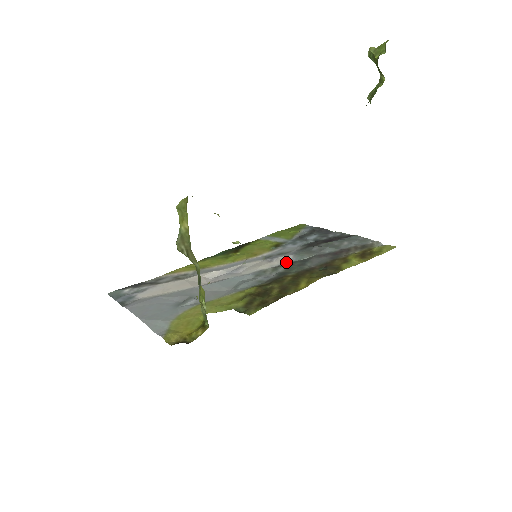
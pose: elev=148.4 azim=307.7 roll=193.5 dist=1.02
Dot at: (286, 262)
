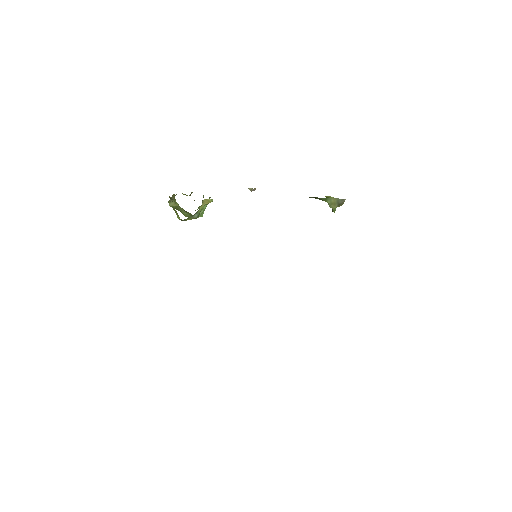
Dot at: occluded
